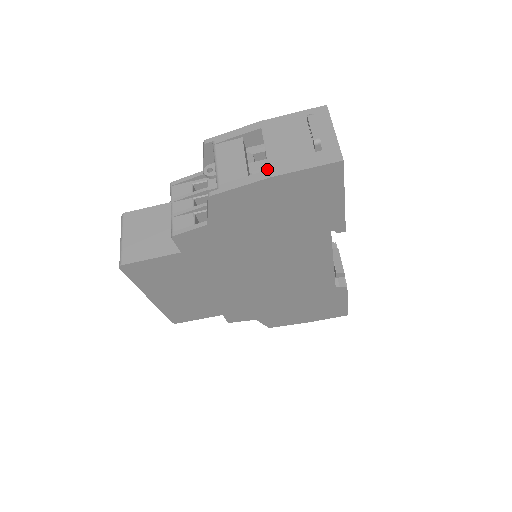
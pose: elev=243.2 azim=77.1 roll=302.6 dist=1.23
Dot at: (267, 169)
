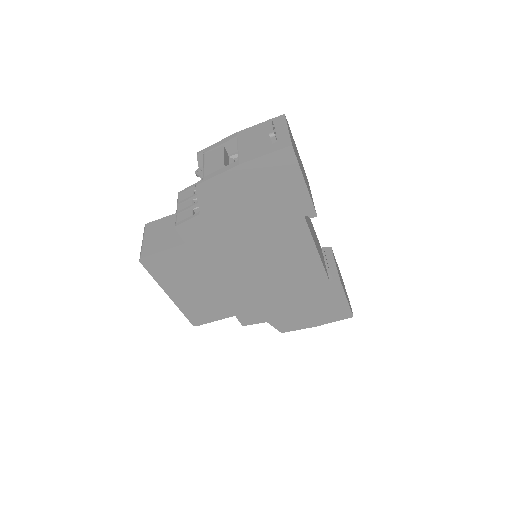
Dot at: occluded
